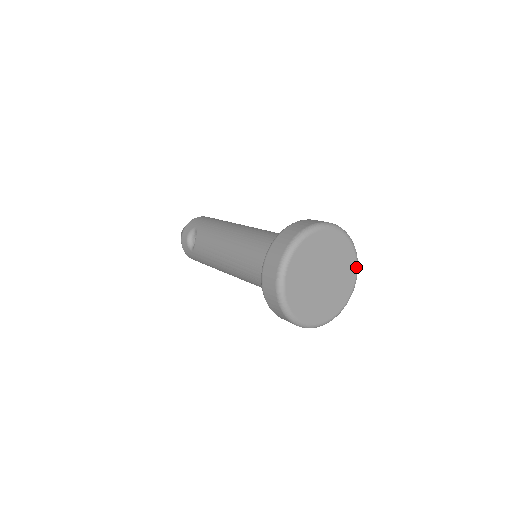
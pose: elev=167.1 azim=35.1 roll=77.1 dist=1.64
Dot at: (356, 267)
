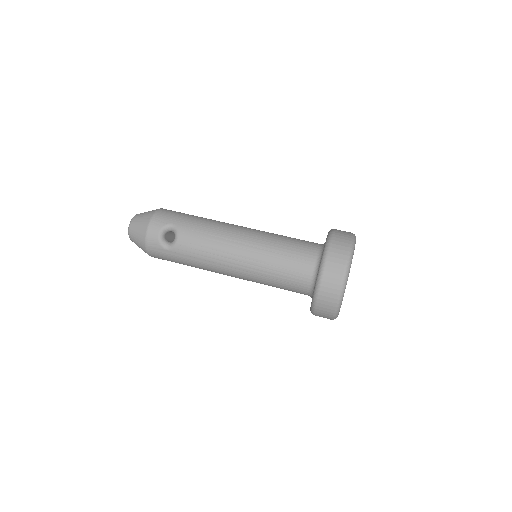
Dot at: occluded
